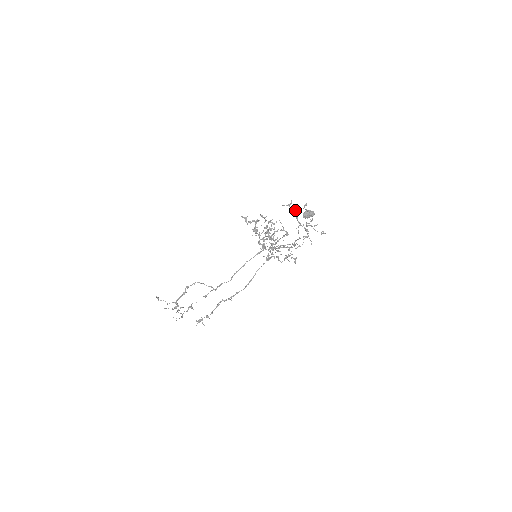
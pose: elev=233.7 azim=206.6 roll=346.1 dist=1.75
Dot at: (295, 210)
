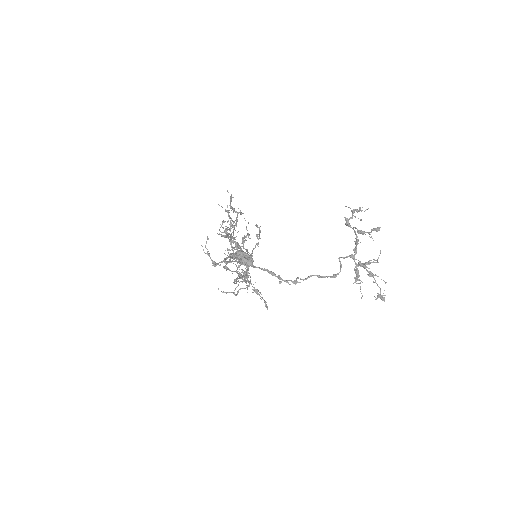
Dot at: (353, 227)
